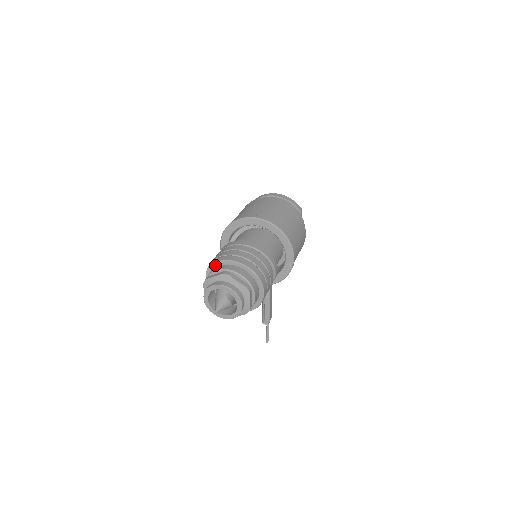
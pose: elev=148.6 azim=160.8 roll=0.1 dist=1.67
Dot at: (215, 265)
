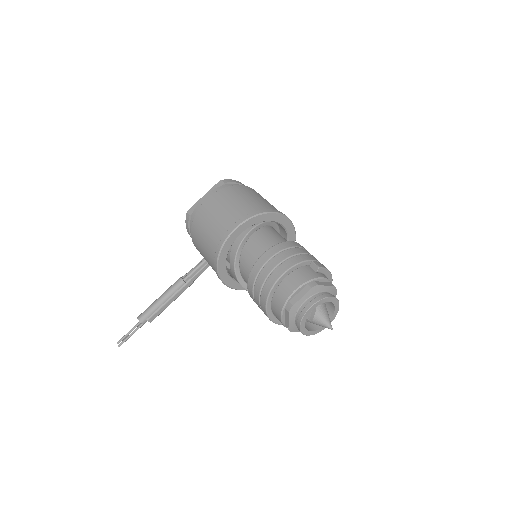
Dot at: (318, 270)
